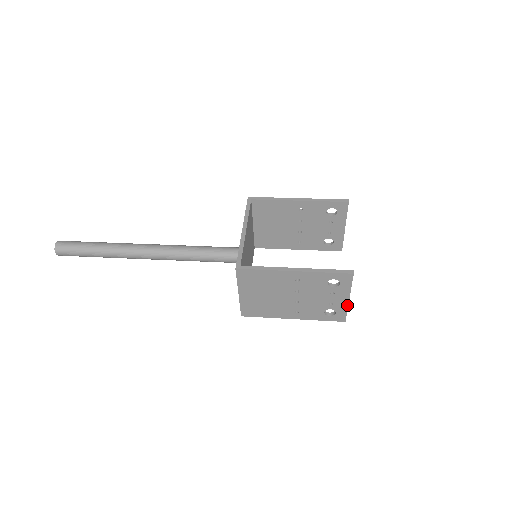
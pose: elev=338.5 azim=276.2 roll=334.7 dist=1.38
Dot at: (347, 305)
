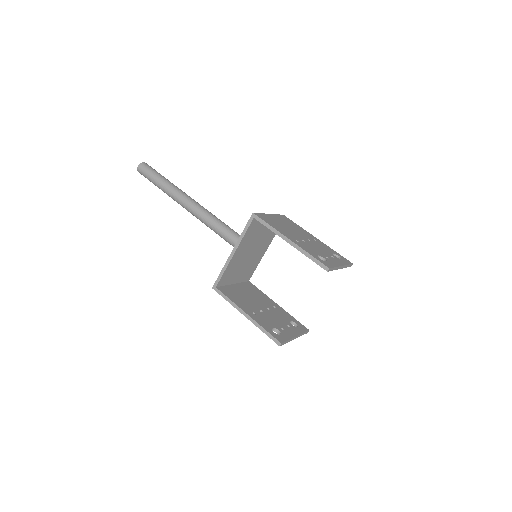
Dot at: (297, 337)
